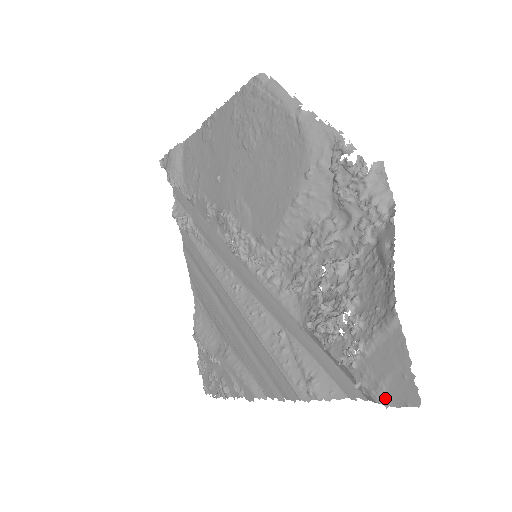
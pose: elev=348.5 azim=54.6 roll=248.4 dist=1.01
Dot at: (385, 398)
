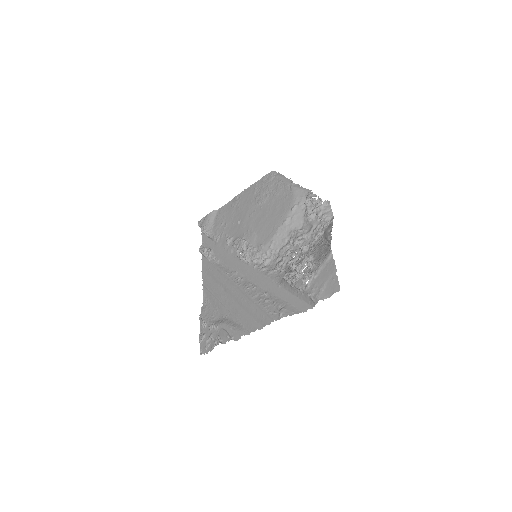
Dot at: (323, 295)
